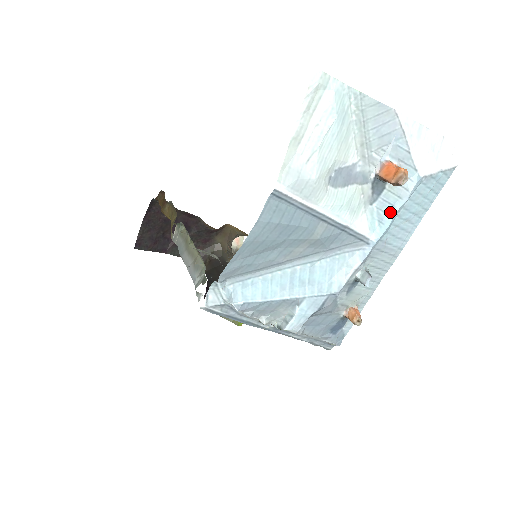
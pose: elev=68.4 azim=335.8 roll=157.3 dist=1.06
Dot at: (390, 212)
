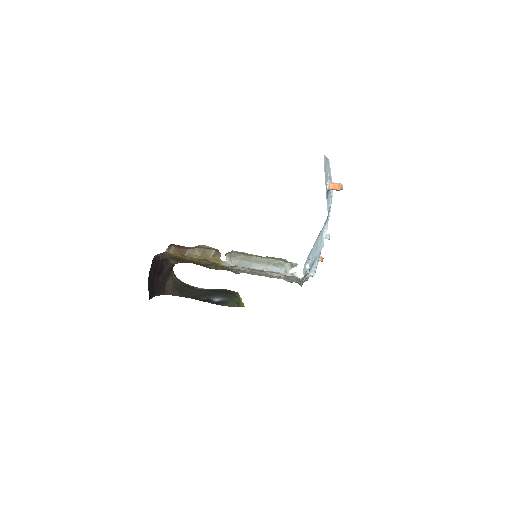
Dot at: (330, 203)
